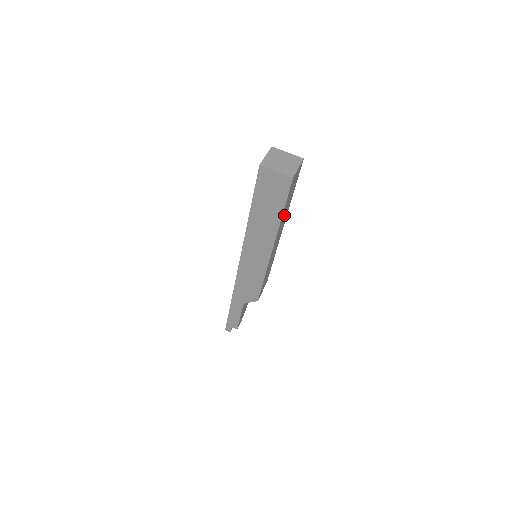
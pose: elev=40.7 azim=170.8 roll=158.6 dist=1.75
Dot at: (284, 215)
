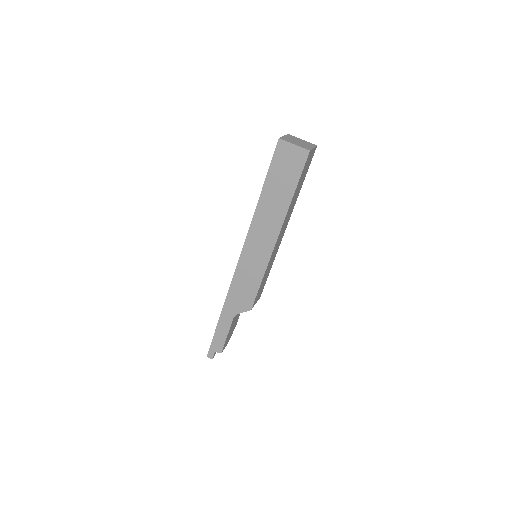
Dot at: (293, 202)
